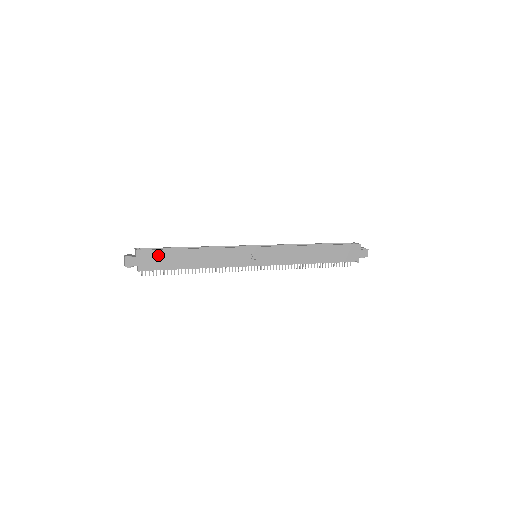
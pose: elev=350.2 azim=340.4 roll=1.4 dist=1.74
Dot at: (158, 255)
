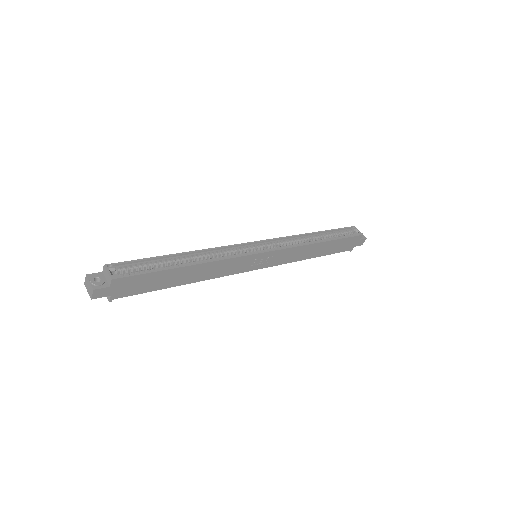
Dot at: (142, 279)
